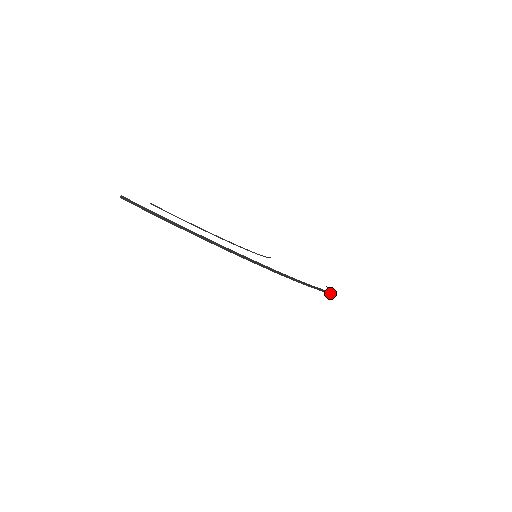
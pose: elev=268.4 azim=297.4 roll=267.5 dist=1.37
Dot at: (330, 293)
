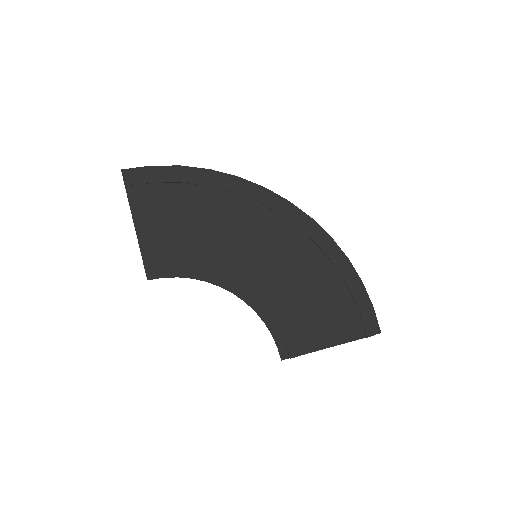
Dot at: (342, 264)
